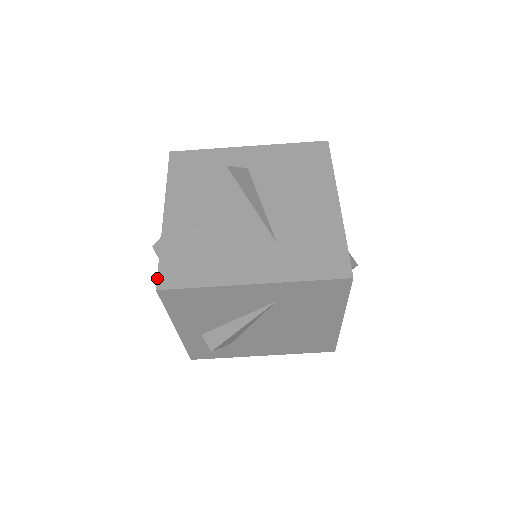
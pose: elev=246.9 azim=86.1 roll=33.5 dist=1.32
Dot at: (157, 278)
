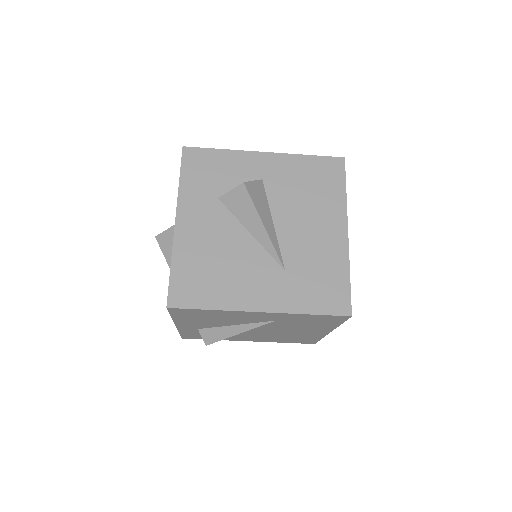
Dot at: (168, 295)
